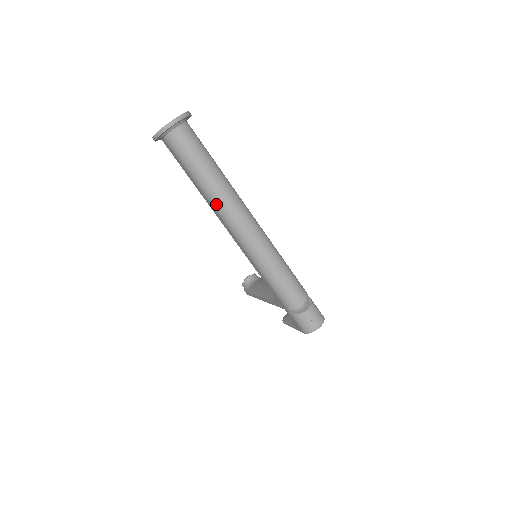
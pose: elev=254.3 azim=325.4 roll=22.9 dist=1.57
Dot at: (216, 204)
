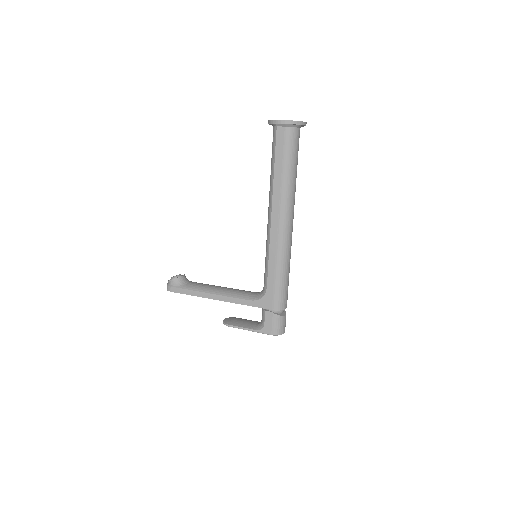
Dot at: (287, 199)
